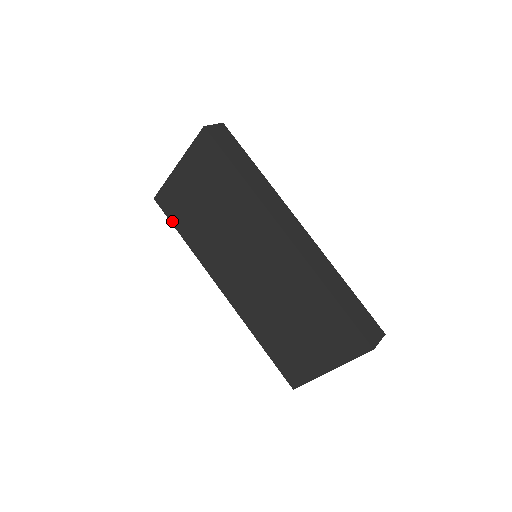
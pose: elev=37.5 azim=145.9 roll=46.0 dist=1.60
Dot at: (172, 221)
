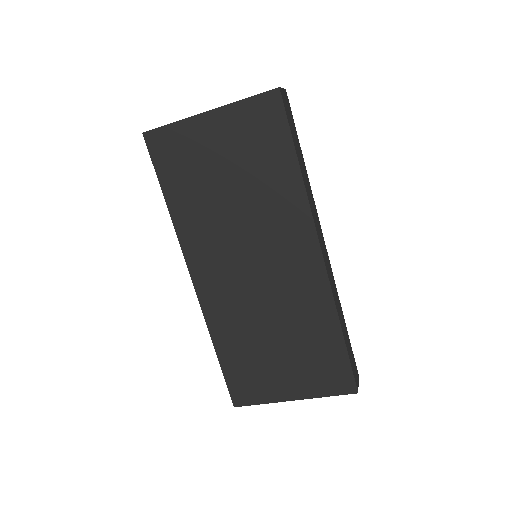
Dot at: (159, 173)
